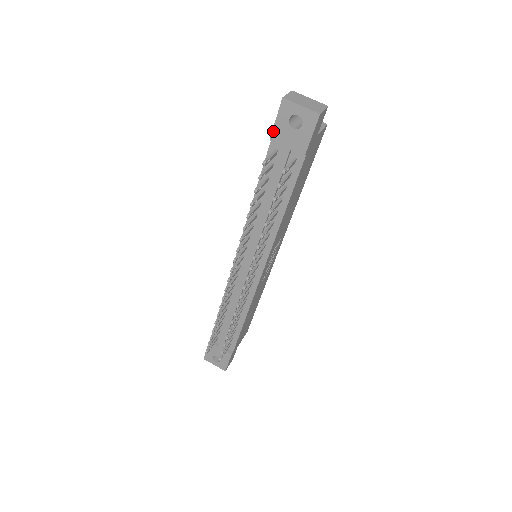
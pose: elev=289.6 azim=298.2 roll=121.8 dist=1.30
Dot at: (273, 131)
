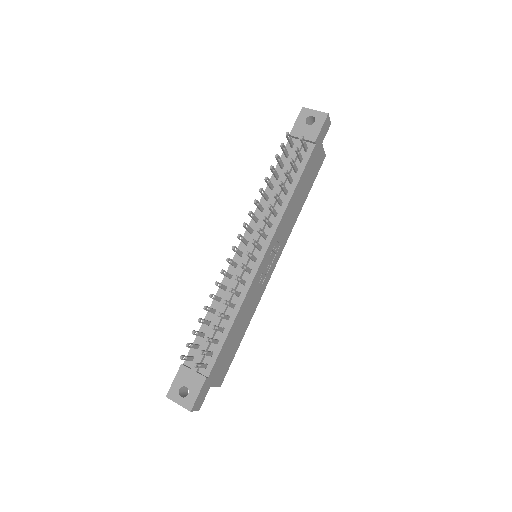
Dot at: (293, 128)
